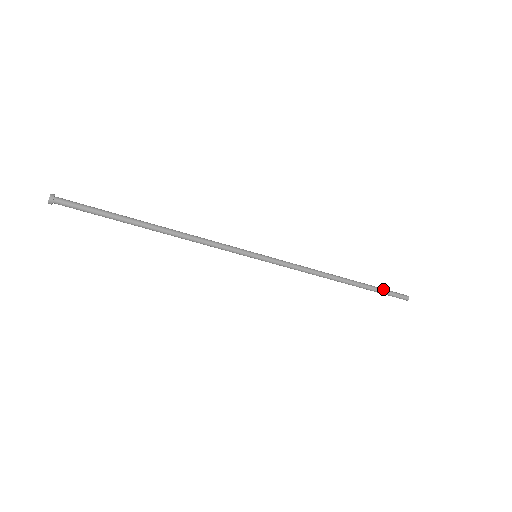
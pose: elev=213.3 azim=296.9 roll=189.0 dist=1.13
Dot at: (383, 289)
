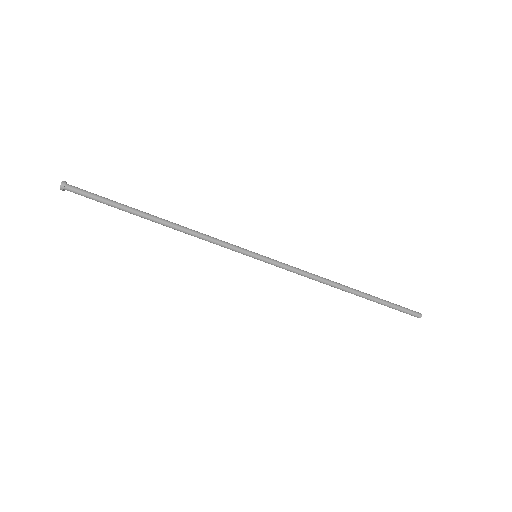
Dot at: occluded
